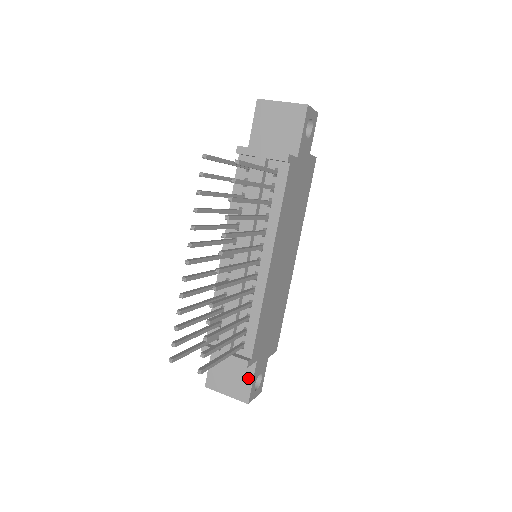
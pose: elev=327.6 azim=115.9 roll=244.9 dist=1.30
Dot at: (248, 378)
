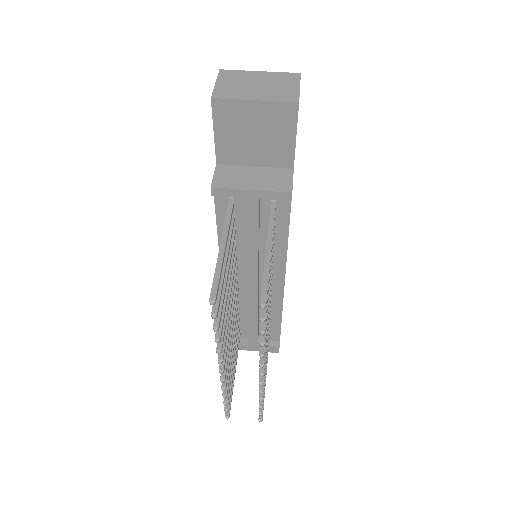
Dot at: occluded
